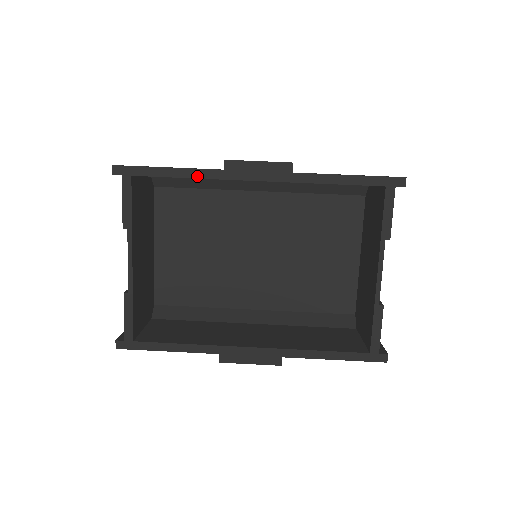
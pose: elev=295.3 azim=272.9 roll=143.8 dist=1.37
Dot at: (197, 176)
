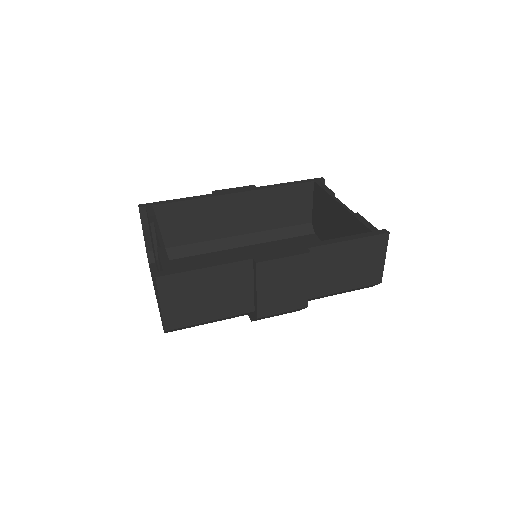
Dot at: (197, 198)
